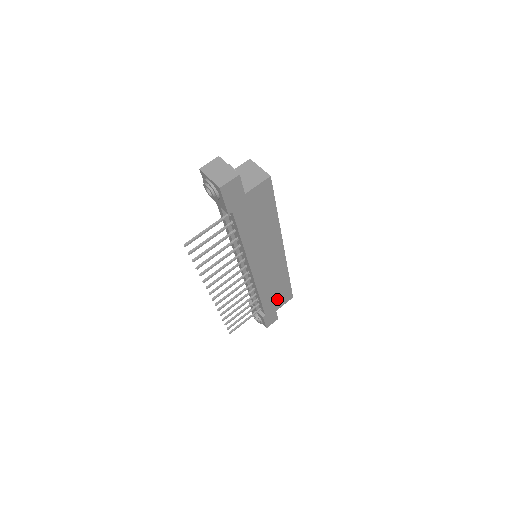
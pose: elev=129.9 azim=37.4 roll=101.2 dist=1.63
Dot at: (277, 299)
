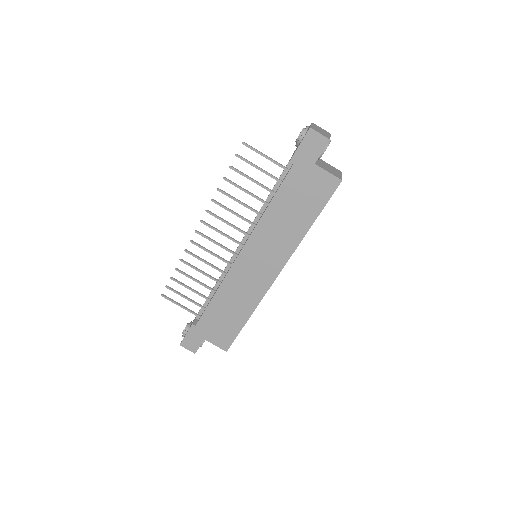
Dot at: (219, 326)
